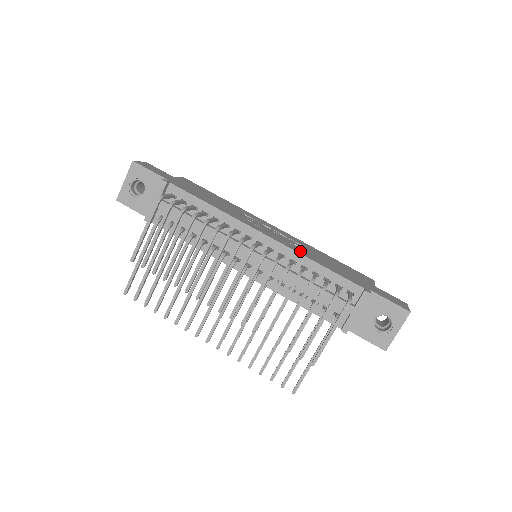
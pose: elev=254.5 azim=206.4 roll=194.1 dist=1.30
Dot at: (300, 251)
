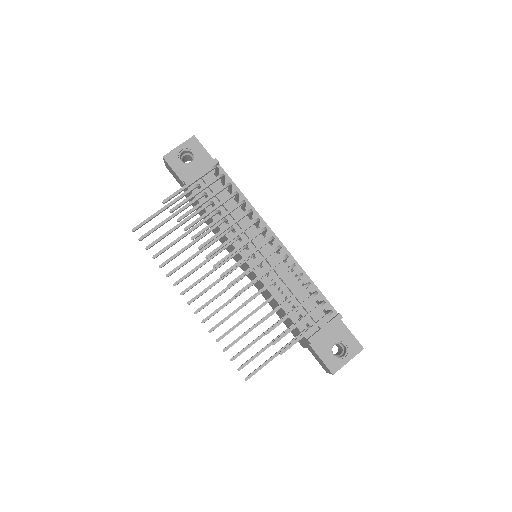
Dot at: occluded
